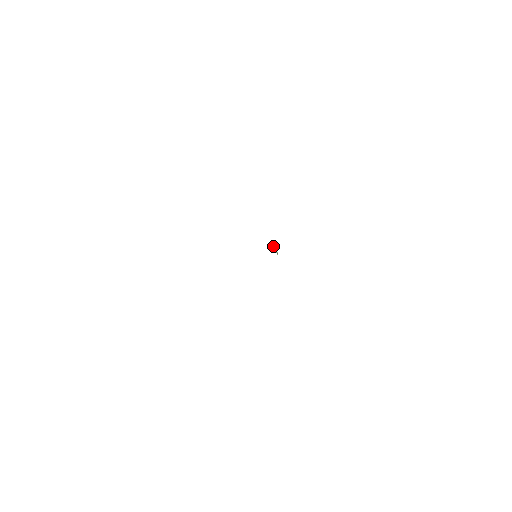
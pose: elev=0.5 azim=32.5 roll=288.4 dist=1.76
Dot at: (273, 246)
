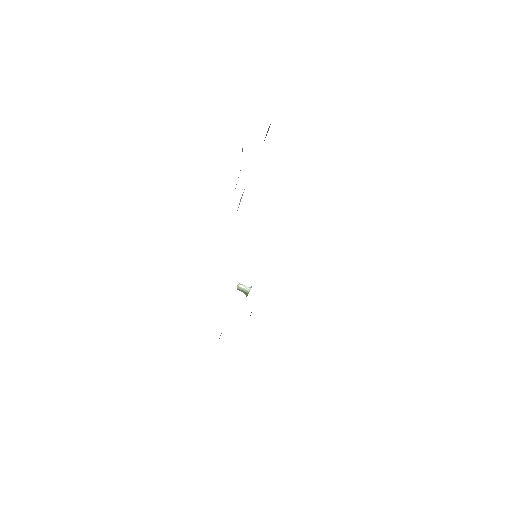
Dot at: (241, 284)
